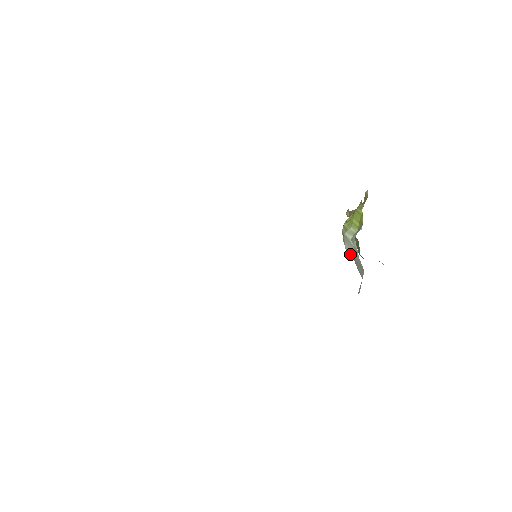
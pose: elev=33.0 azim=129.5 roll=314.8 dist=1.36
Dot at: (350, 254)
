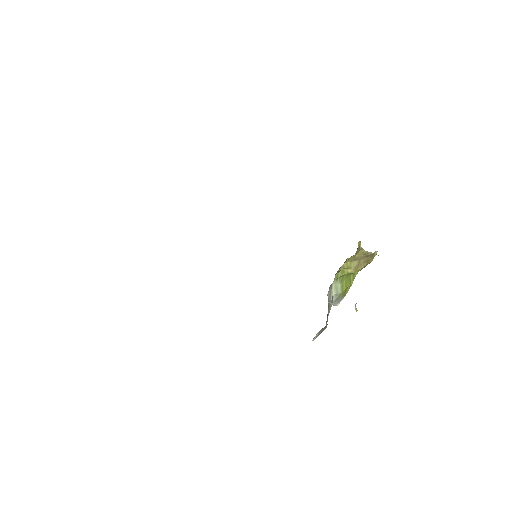
Dot at: (328, 301)
